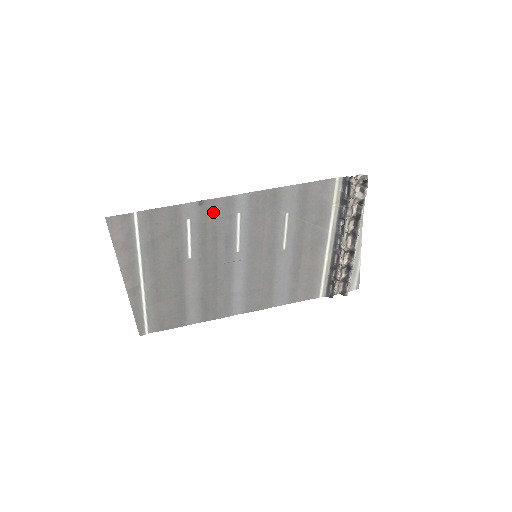
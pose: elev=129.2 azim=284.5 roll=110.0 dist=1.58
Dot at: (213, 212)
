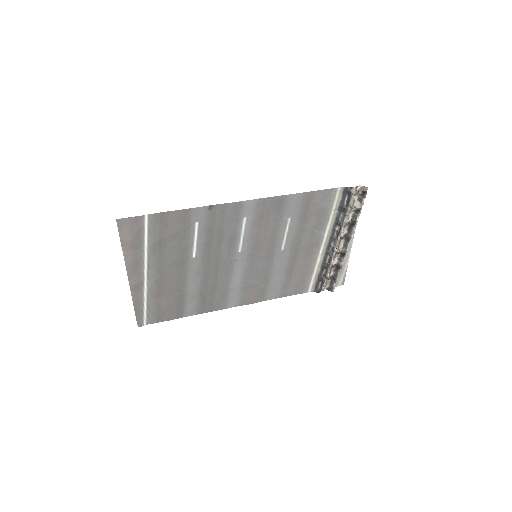
Dot at: (221, 216)
